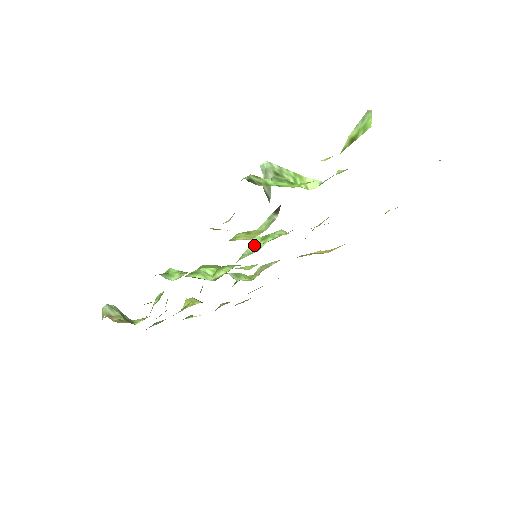
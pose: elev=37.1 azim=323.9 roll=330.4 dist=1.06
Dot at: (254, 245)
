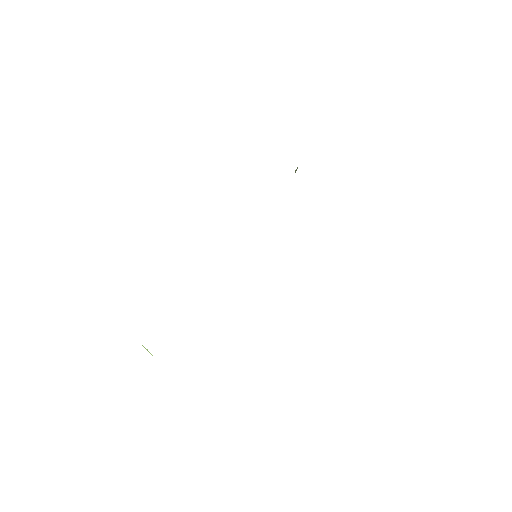
Dot at: occluded
